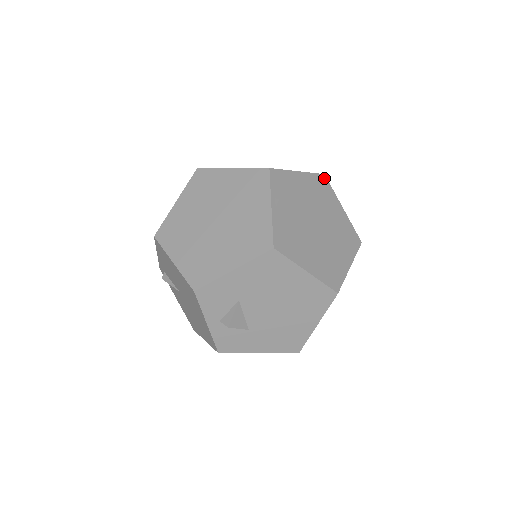
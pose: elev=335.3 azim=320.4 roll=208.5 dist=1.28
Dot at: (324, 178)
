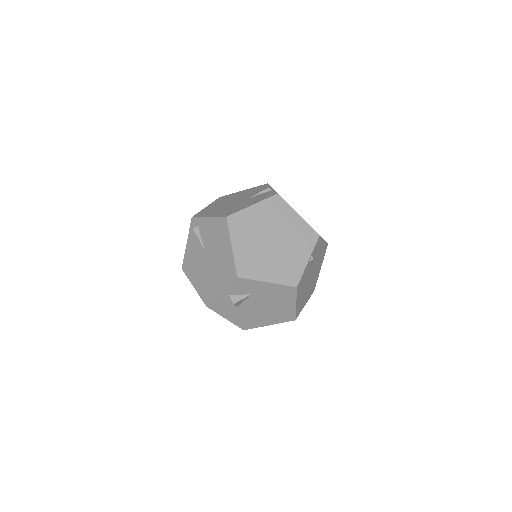
Dot at: occluded
